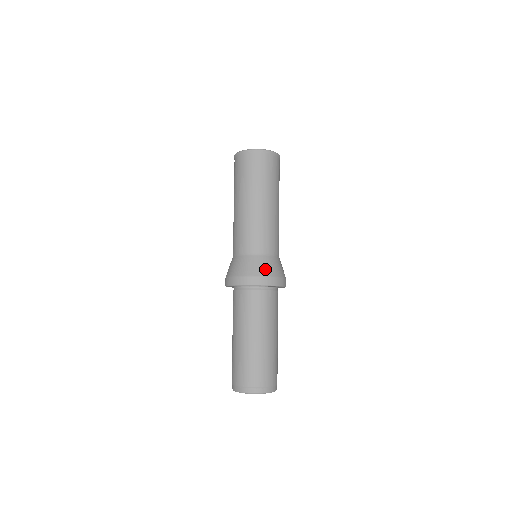
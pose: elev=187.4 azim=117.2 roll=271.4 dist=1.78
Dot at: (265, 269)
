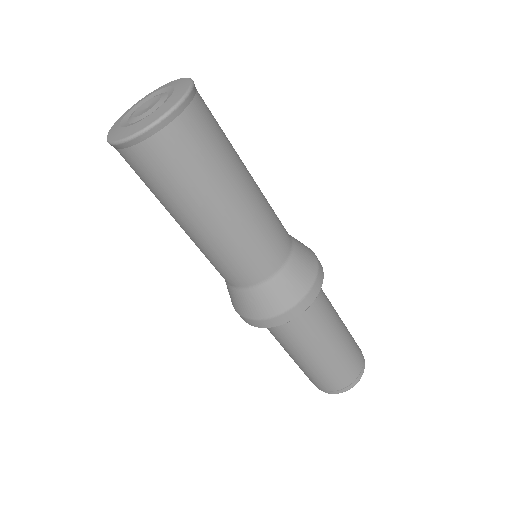
Dot at: (308, 269)
